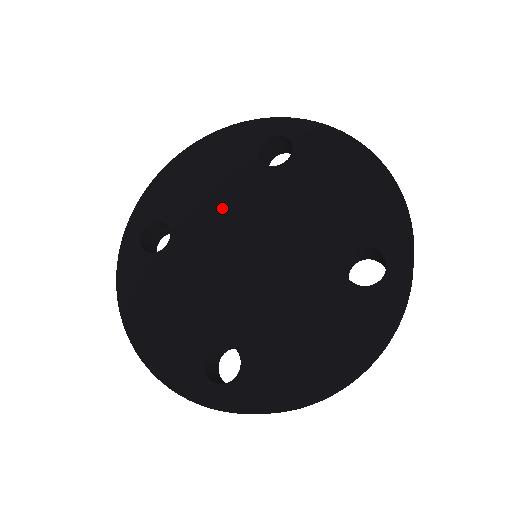
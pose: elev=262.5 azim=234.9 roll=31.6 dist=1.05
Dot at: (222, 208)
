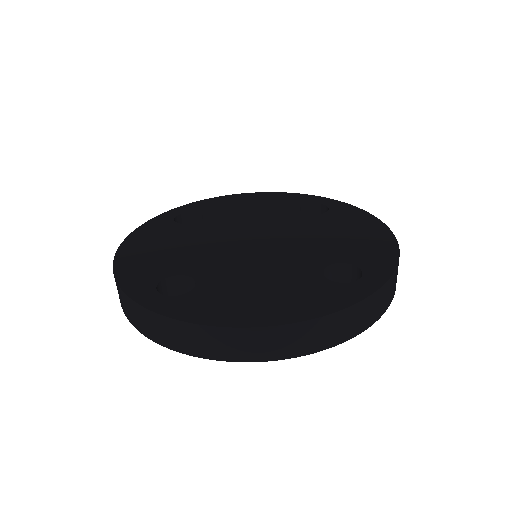
Dot at: (251, 220)
